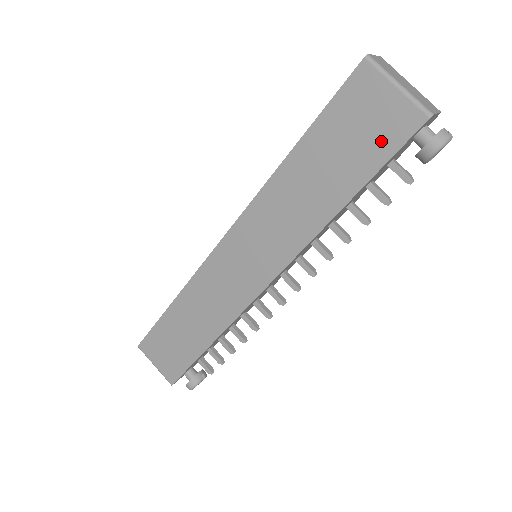
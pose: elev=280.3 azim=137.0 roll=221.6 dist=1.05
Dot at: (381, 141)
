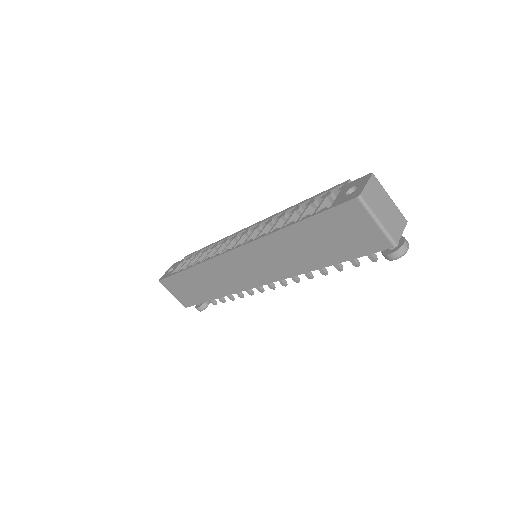
Dot at: (358, 245)
